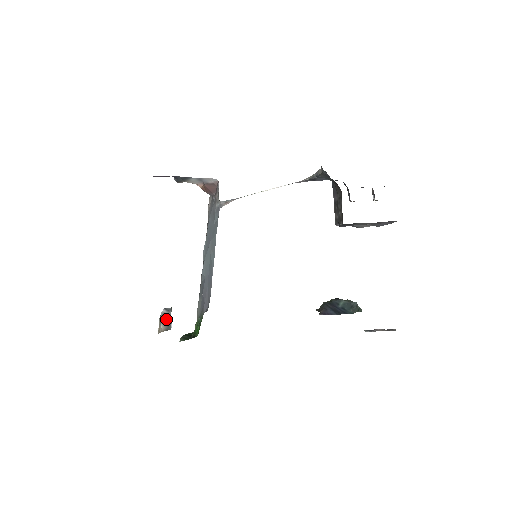
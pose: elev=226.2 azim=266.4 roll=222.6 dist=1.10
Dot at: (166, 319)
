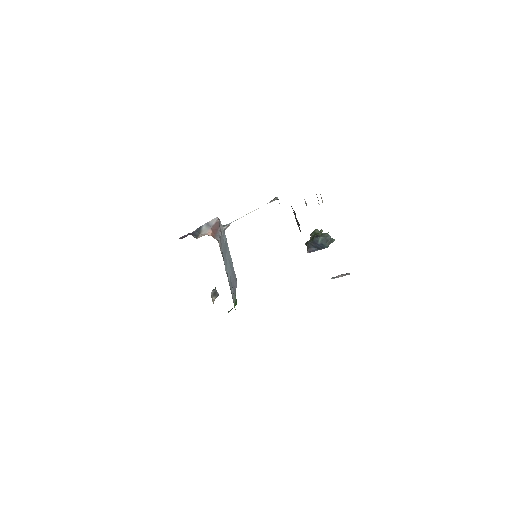
Dot at: (215, 294)
